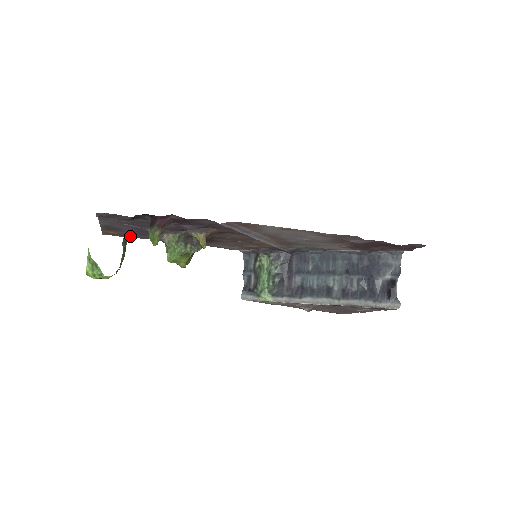
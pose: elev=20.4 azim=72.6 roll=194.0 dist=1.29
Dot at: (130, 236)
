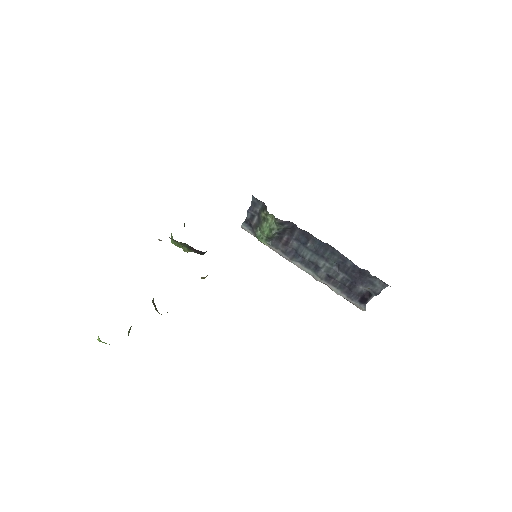
Dot at: occluded
